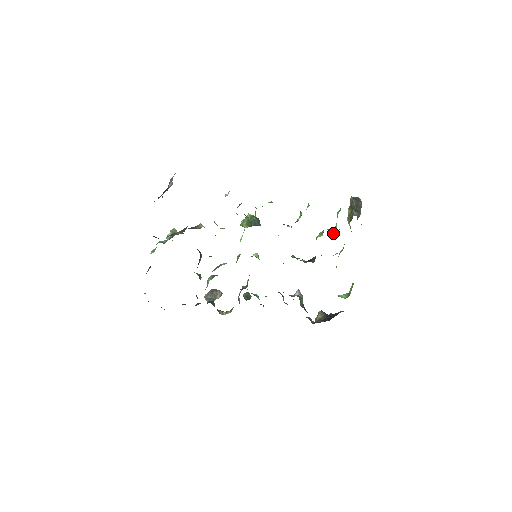
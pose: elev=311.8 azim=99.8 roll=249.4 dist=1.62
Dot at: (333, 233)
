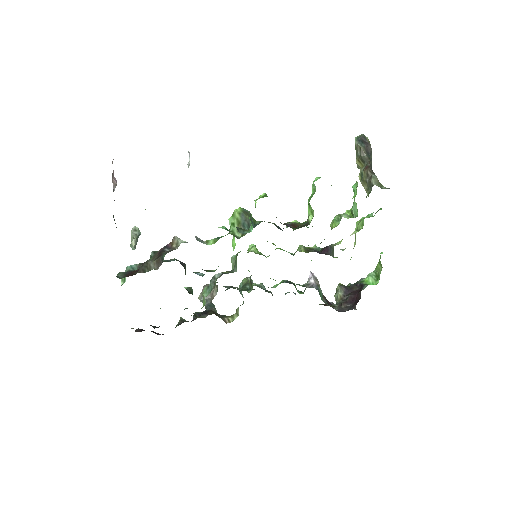
Dot at: (350, 213)
